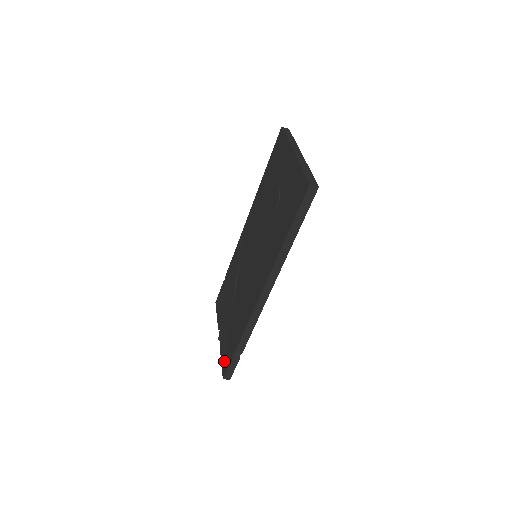
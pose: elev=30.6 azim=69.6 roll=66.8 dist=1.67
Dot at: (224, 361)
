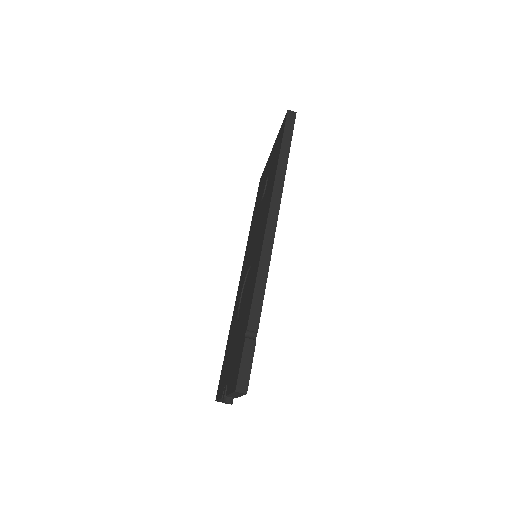
Dot at: (234, 377)
